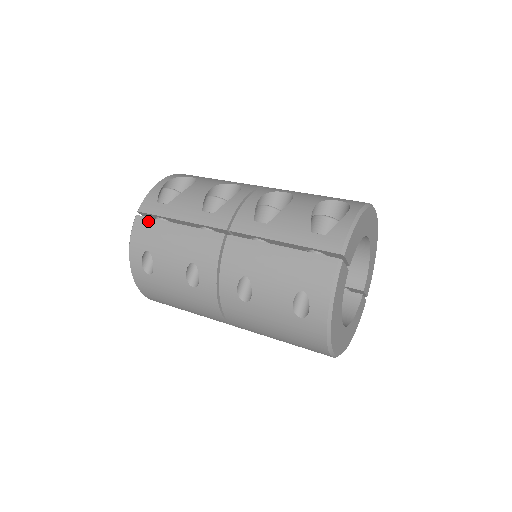
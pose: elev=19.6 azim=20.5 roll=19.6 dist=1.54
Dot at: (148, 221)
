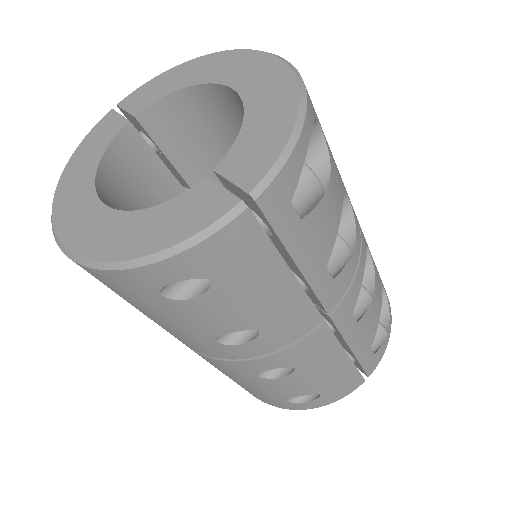
Dot at: (259, 237)
